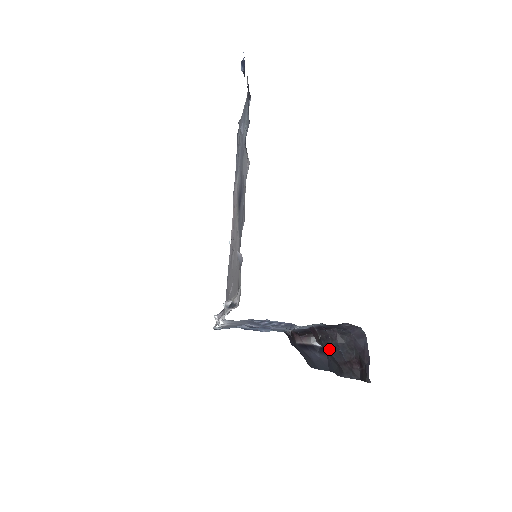
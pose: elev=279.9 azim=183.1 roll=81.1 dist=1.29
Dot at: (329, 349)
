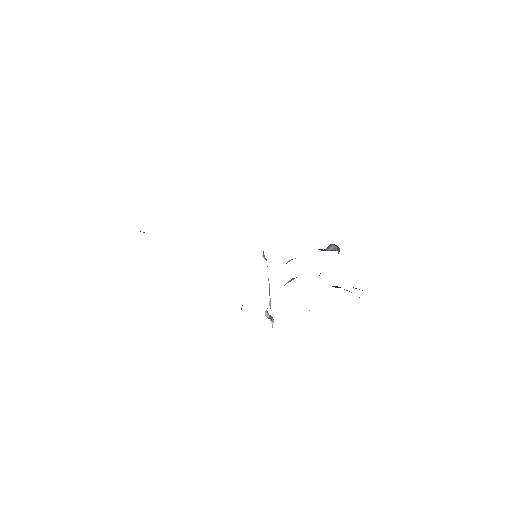
Dot at: occluded
